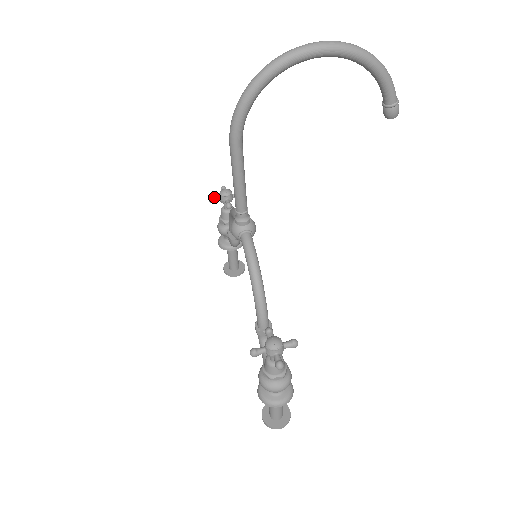
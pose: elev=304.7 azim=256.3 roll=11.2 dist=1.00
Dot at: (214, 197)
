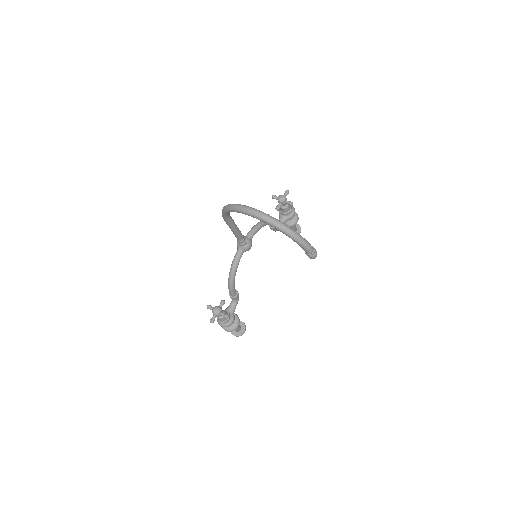
Dot at: (275, 196)
